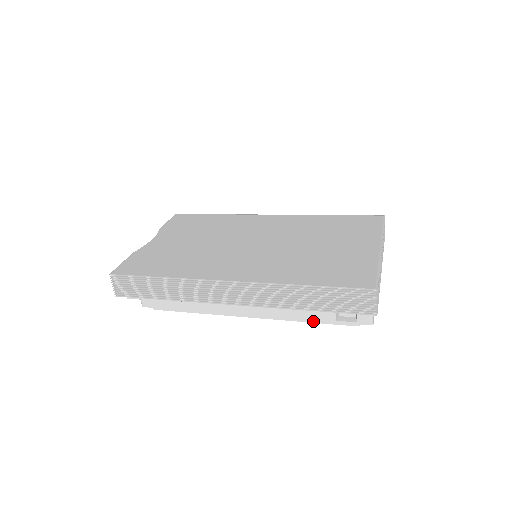
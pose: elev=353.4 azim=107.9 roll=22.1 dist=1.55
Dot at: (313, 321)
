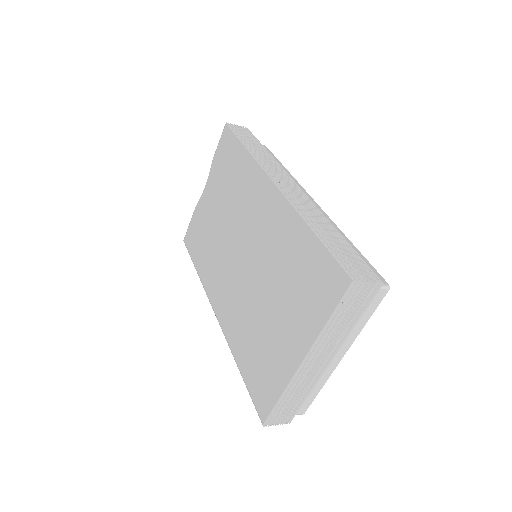
Dot at: occluded
